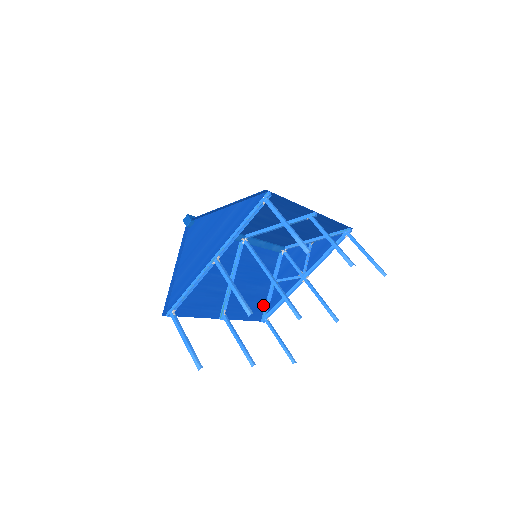
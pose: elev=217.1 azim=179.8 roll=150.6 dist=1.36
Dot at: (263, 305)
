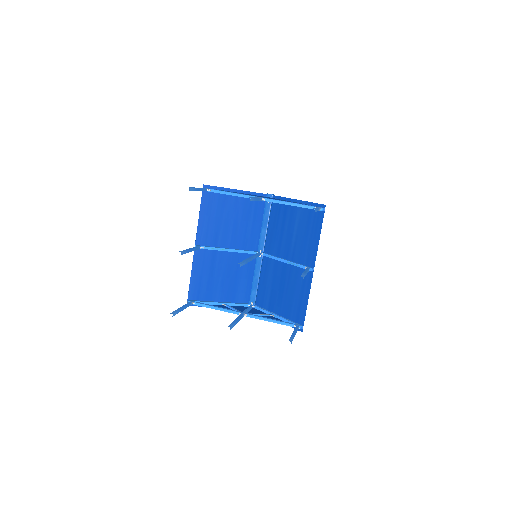
Dot at: (203, 298)
